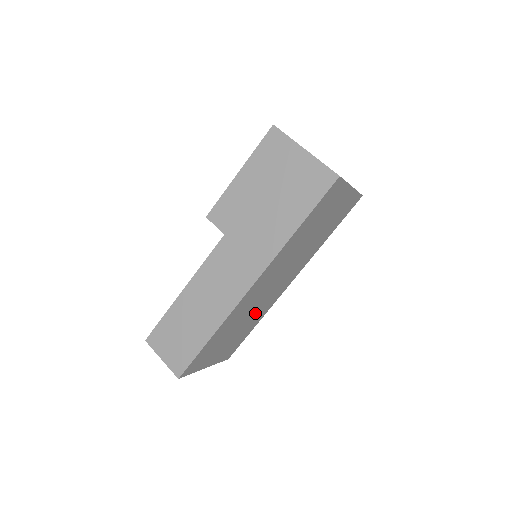
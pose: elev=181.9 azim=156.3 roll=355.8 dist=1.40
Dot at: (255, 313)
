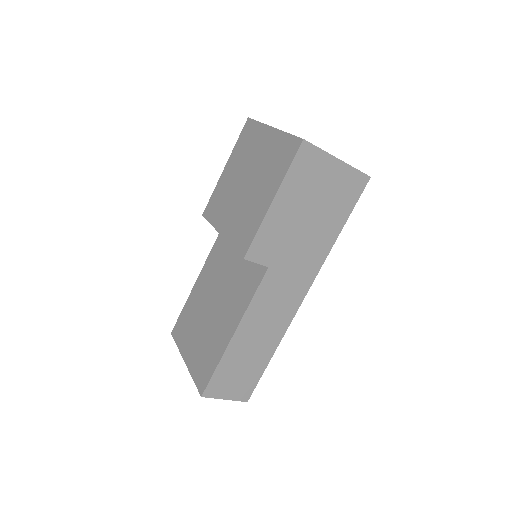
Dot at: occluded
